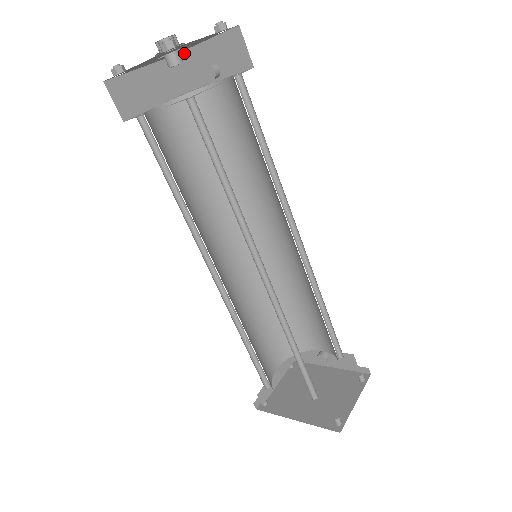
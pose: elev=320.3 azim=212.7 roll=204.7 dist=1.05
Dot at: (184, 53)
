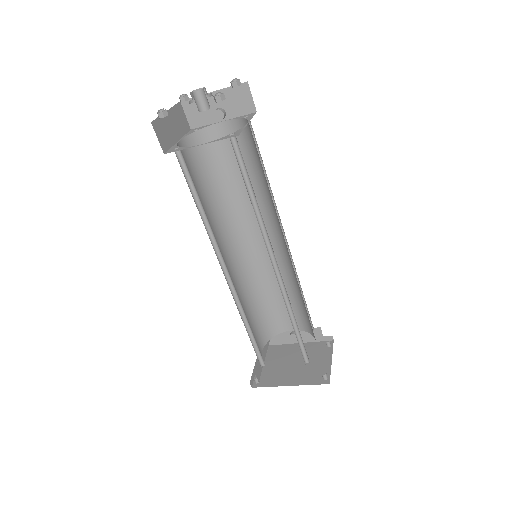
Dot at: occluded
